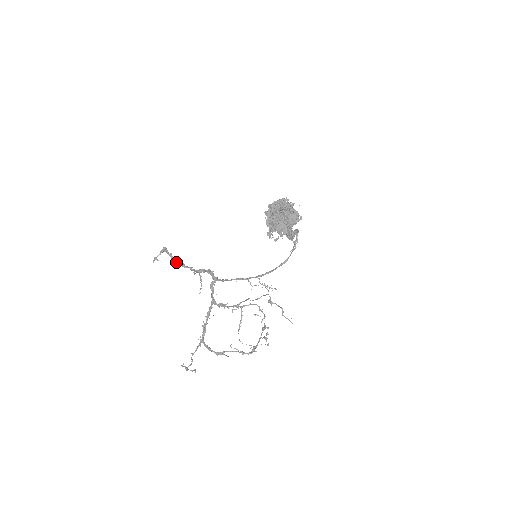
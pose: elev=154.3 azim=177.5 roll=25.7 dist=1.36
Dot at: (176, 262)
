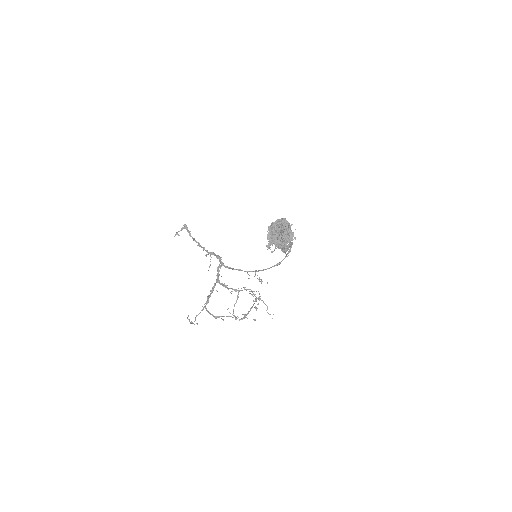
Dot at: (193, 240)
